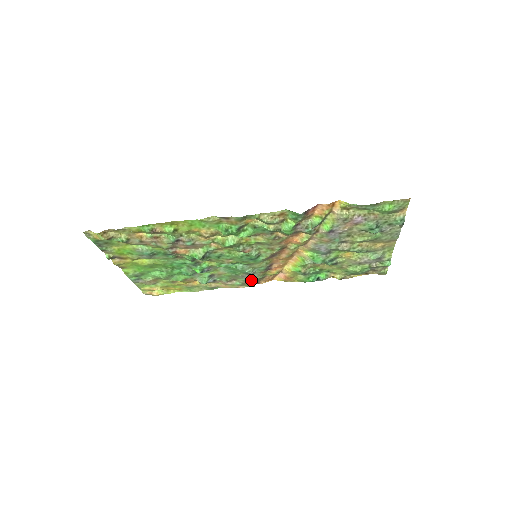
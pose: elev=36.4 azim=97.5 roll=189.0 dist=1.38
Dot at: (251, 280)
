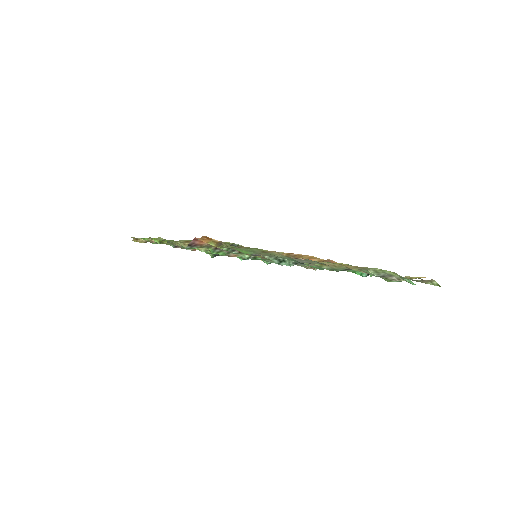
Dot at: (301, 266)
